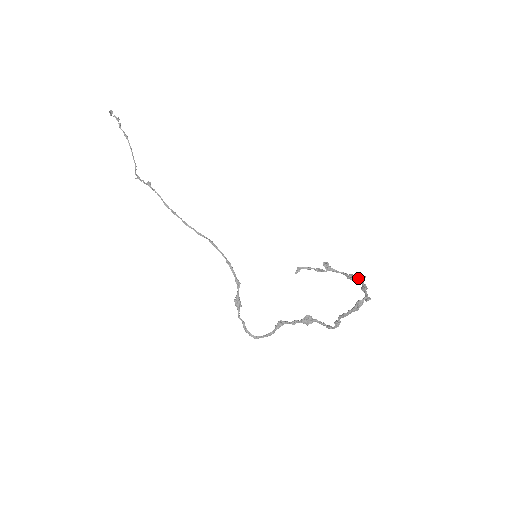
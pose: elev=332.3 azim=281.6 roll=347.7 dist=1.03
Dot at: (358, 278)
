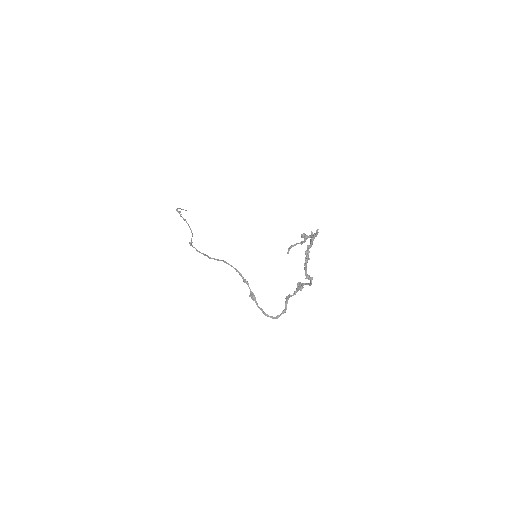
Dot at: (315, 233)
